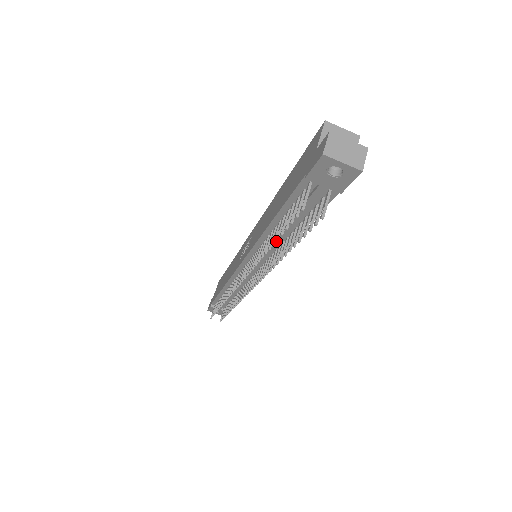
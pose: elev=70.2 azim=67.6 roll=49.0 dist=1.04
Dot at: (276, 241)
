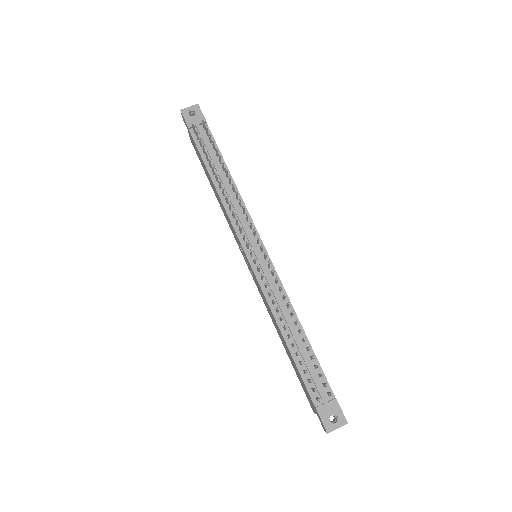
Dot at: (227, 190)
